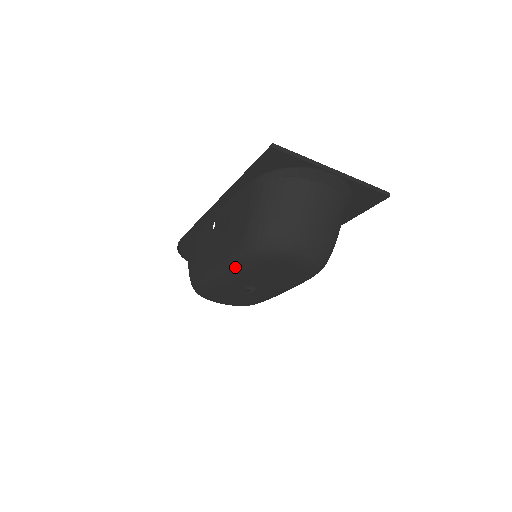
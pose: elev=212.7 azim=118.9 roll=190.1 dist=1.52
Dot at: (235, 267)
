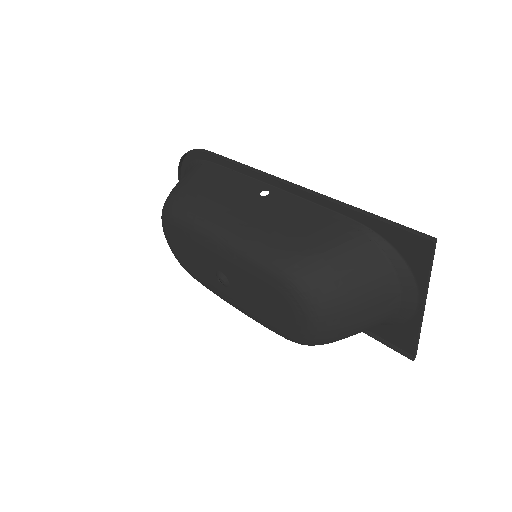
Dot at: (249, 260)
